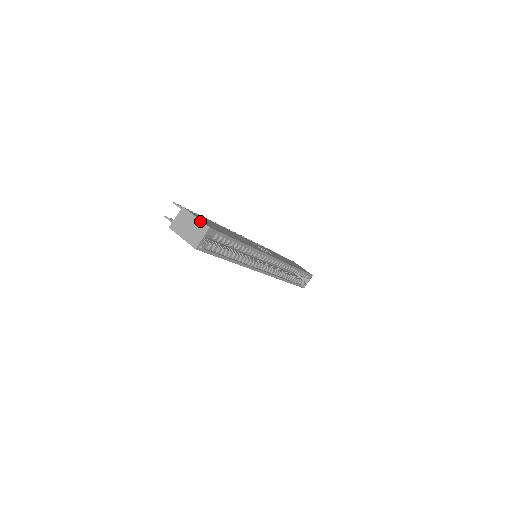
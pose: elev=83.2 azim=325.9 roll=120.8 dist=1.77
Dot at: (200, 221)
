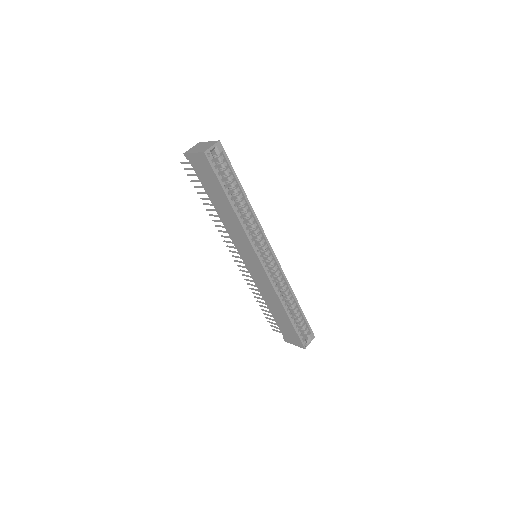
Dot at: (212, 141)
